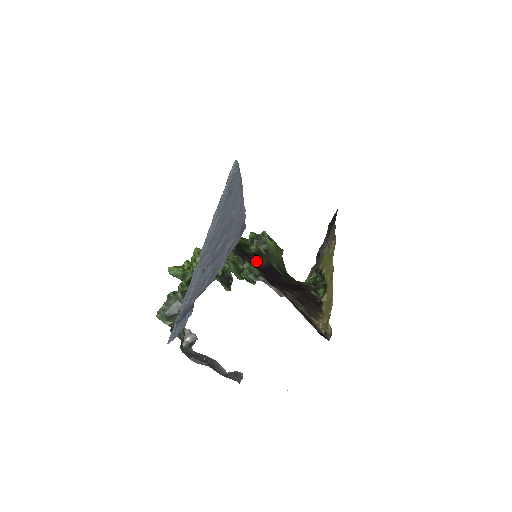
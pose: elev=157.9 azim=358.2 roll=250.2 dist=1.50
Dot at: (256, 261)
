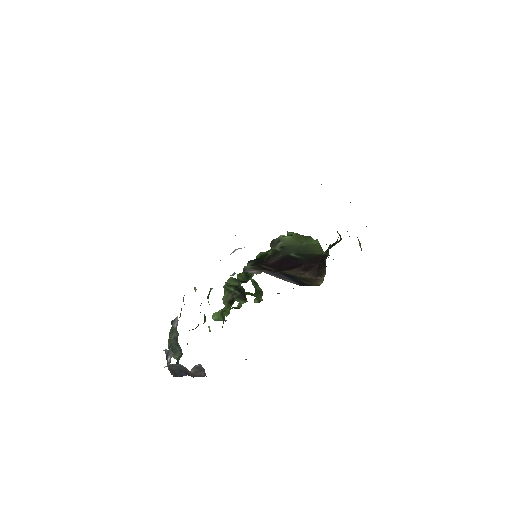
Dot at: (268, 261)
